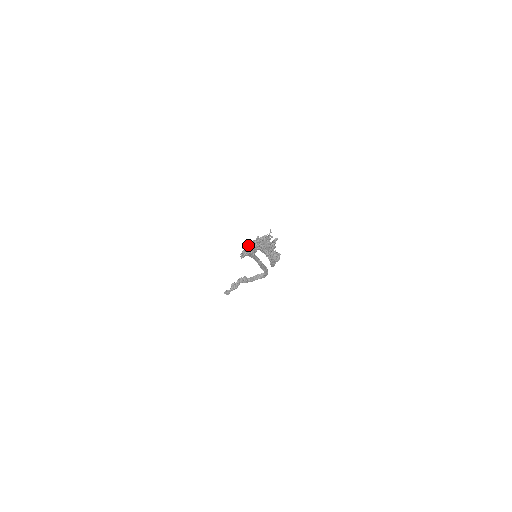
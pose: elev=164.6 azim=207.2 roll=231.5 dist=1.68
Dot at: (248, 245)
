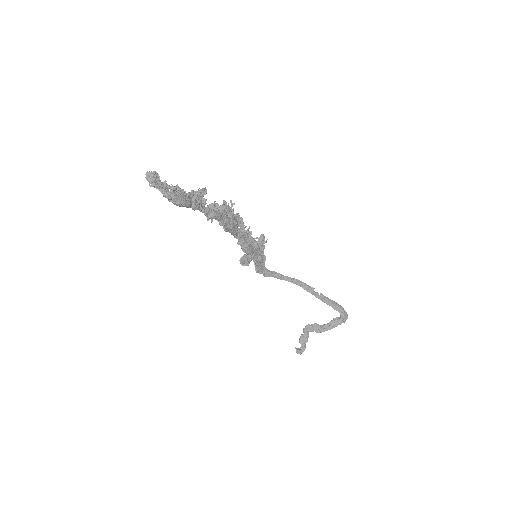
Dot at: occluded
